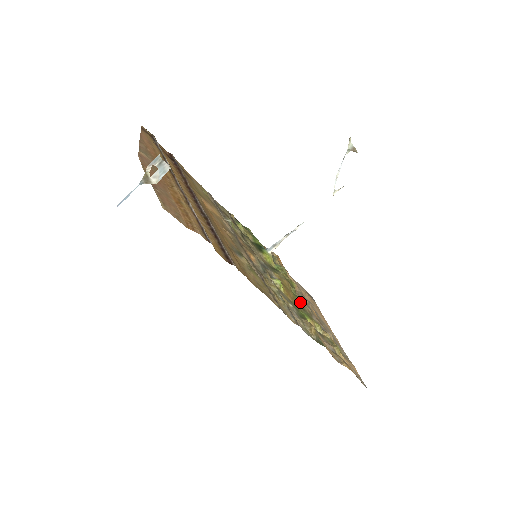
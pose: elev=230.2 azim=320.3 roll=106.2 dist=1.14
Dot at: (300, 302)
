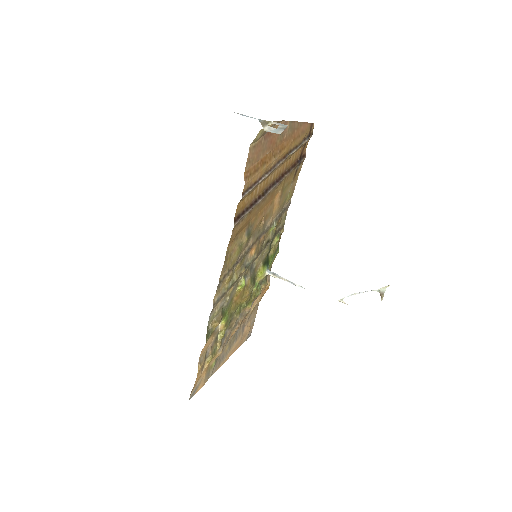
Dot at: (237, 313)
